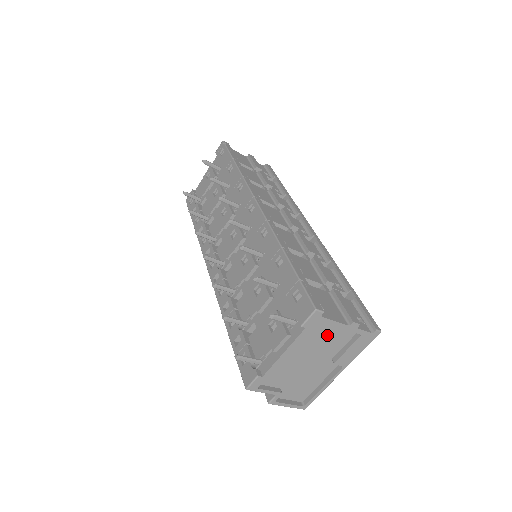
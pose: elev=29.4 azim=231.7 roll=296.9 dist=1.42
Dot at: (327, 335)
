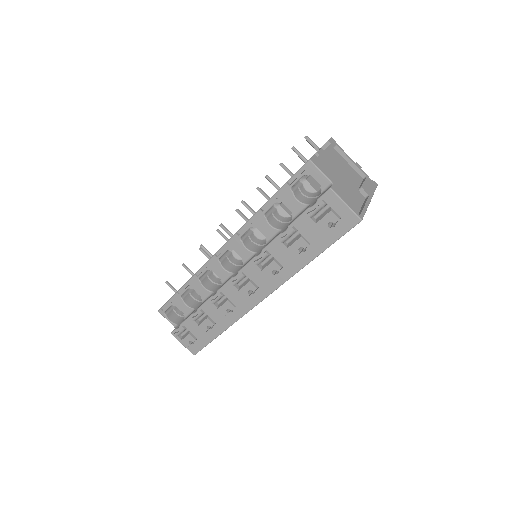
Dot at: (345, 167)
